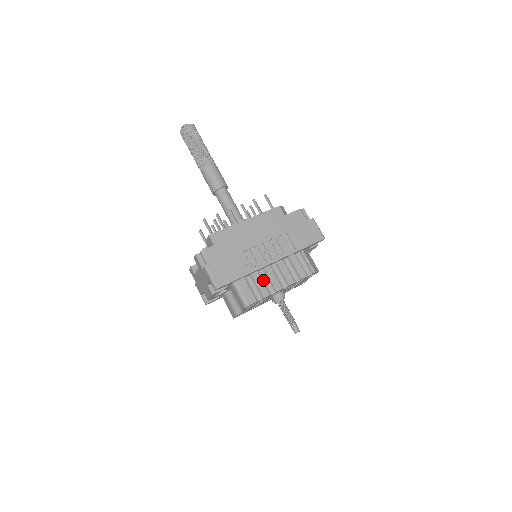
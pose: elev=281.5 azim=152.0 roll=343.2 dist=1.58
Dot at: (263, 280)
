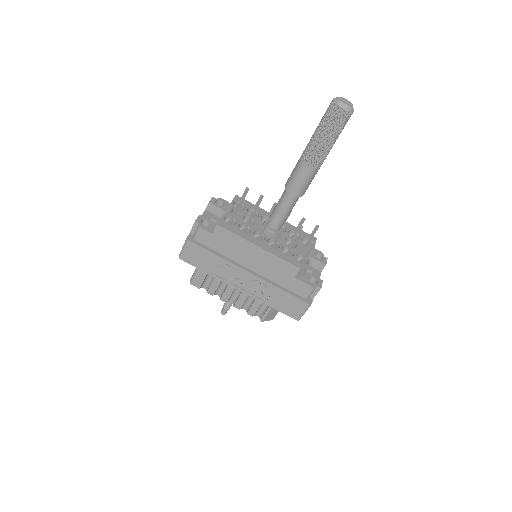
Dot at: (222, 284)
